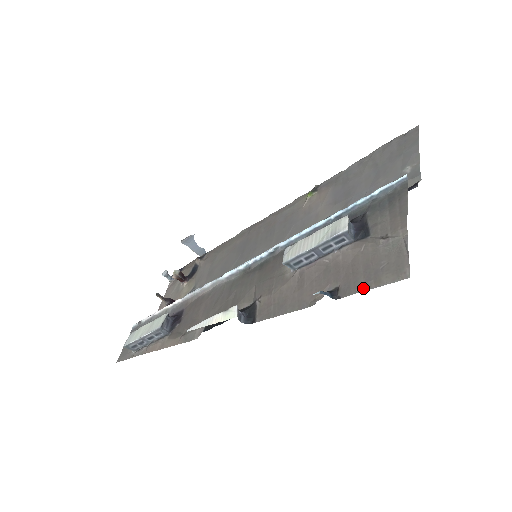
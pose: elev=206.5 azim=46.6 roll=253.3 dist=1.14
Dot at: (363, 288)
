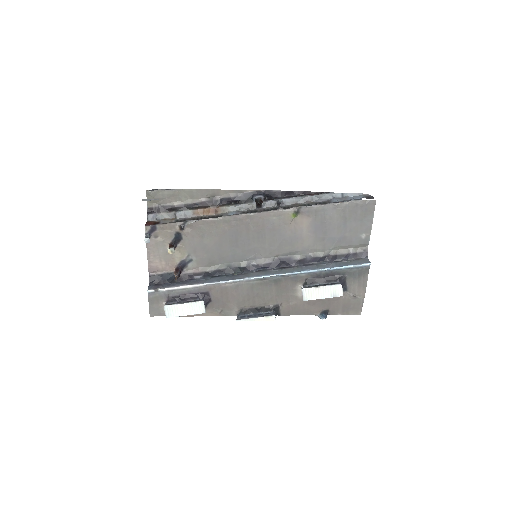
Dot at: (341, 314)
